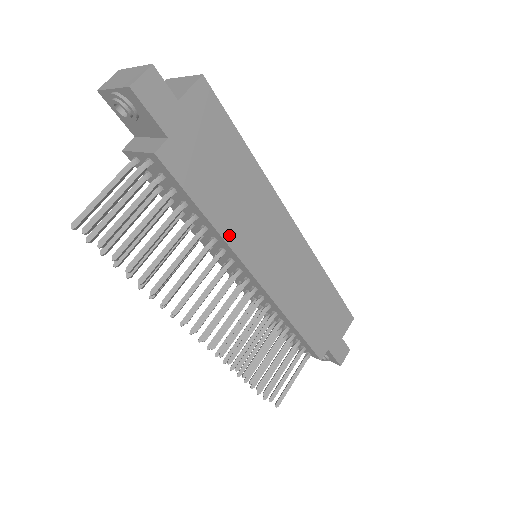
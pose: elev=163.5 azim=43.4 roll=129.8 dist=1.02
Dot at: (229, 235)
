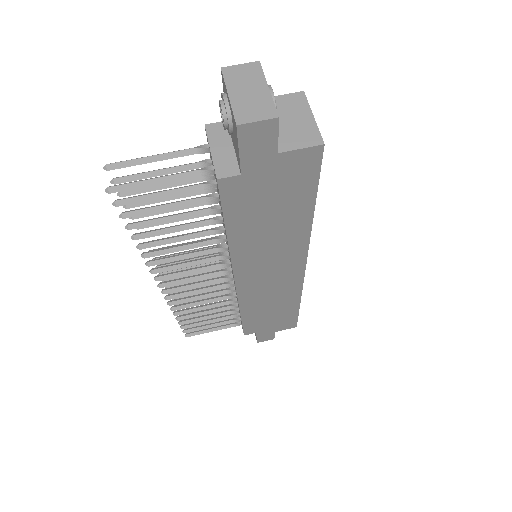
Dot at: (237, 251)
